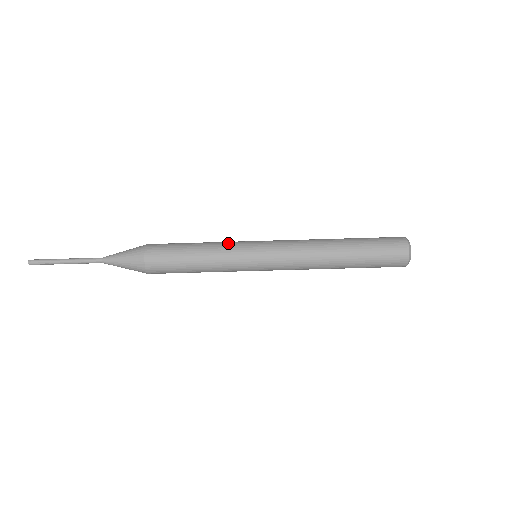
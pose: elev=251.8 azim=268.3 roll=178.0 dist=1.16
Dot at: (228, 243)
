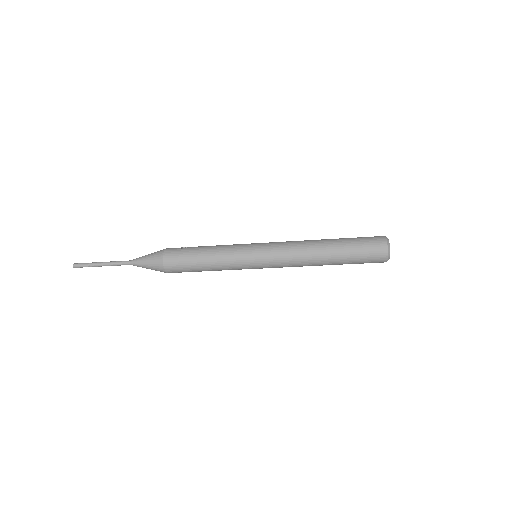
Dot at: (231, 263)
